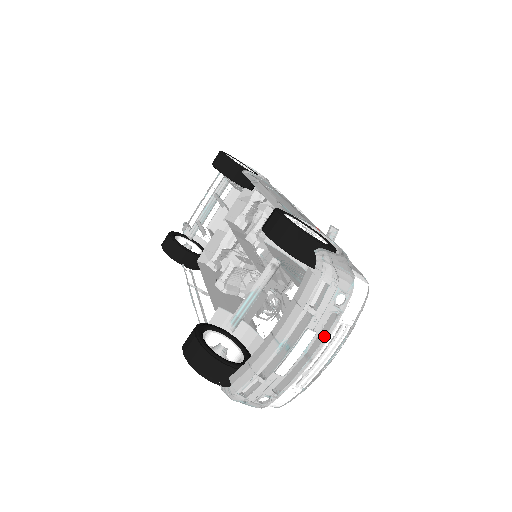
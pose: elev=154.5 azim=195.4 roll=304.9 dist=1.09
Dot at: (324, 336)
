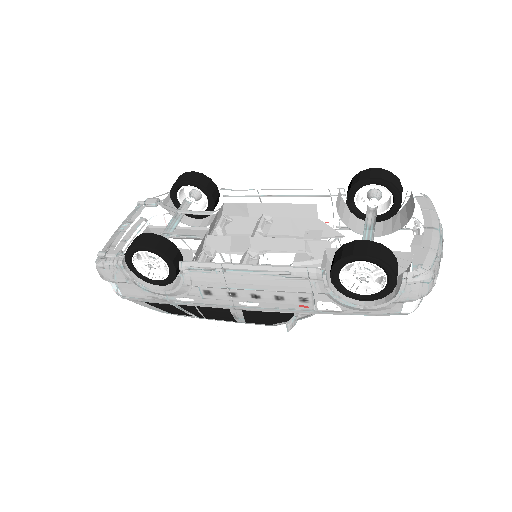
Dot at: occluded
